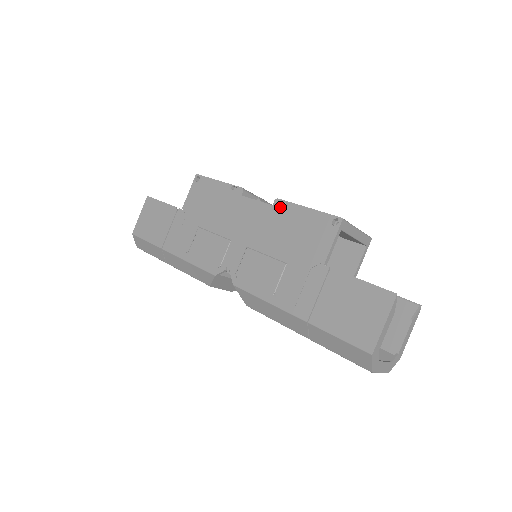
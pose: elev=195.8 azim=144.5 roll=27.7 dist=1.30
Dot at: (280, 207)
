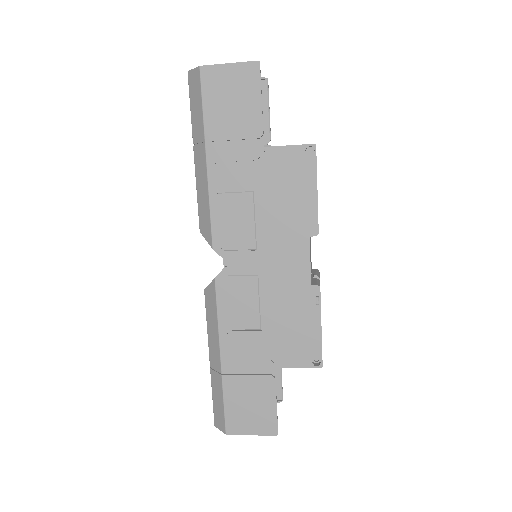
Dot at: (312, 296)
